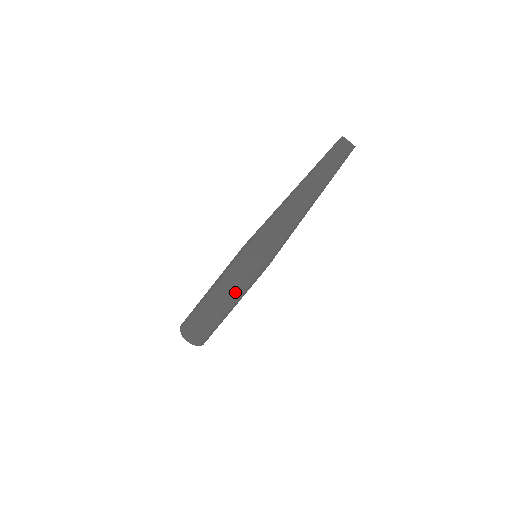
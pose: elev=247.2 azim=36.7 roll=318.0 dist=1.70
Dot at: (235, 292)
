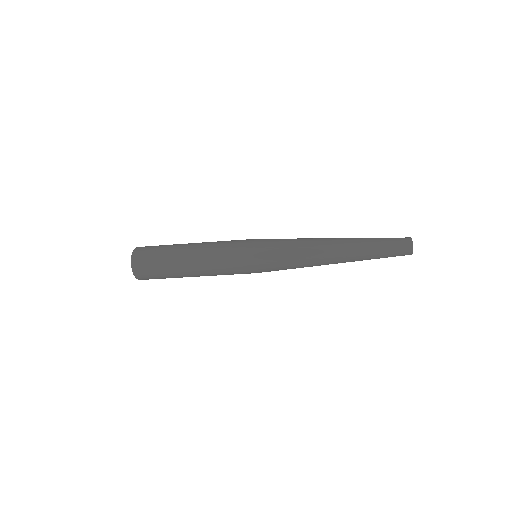
Dot at: (215, 274)
